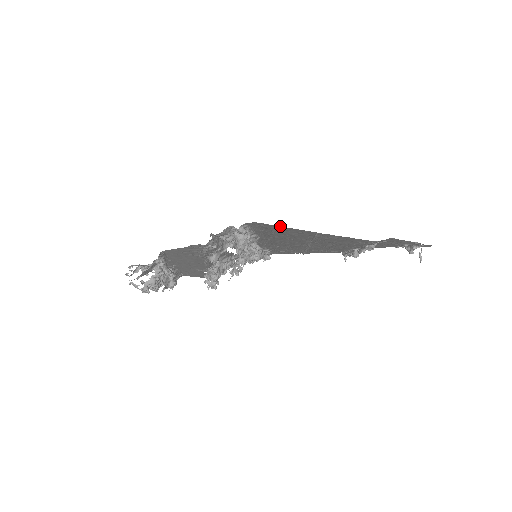
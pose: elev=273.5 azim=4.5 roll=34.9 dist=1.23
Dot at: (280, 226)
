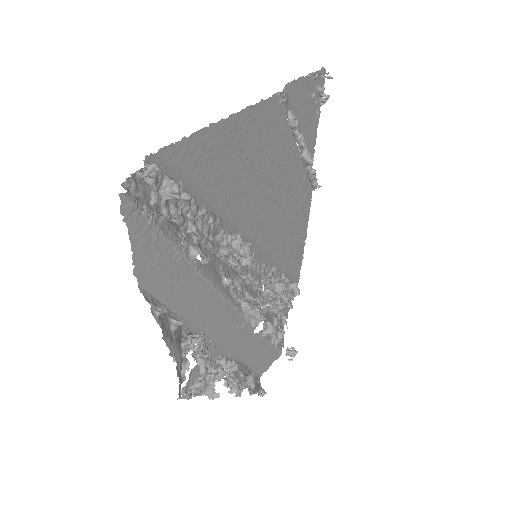
Dot at: (181, 141)
